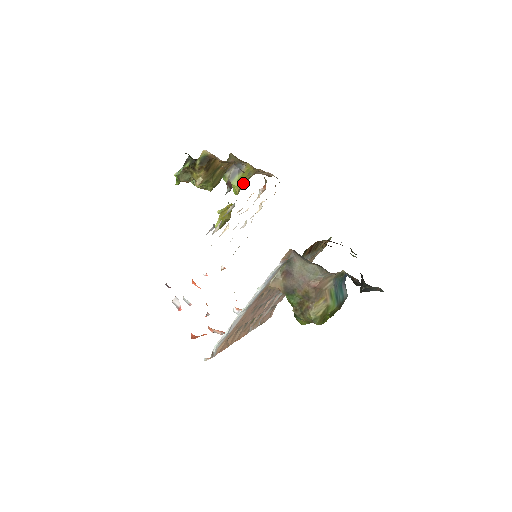
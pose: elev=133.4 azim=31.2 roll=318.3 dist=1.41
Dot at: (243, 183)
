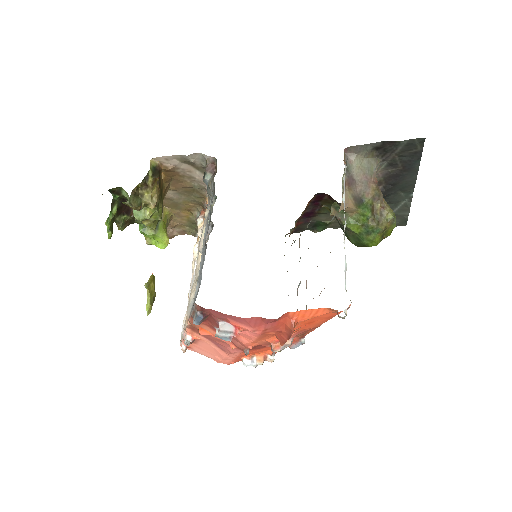
Dot at: occluded
